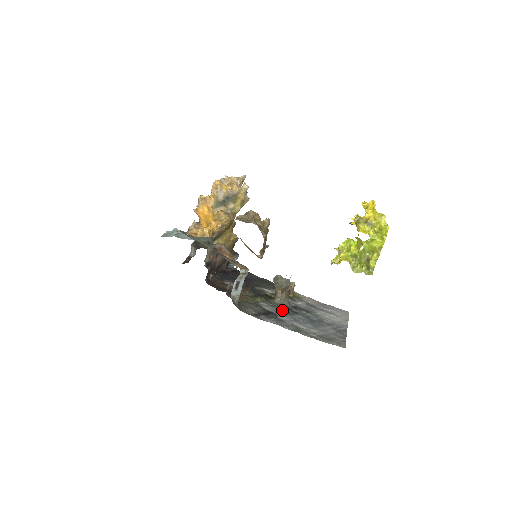
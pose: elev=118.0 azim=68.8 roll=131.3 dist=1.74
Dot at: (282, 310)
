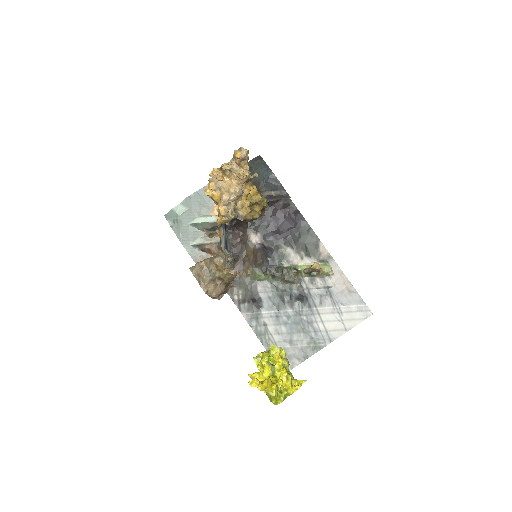
Dot at: (278, 297)
